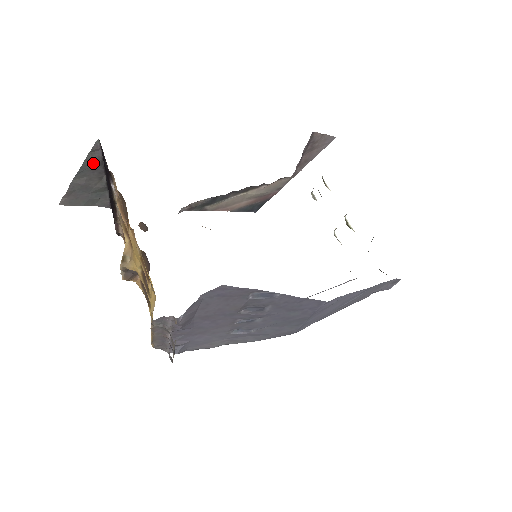
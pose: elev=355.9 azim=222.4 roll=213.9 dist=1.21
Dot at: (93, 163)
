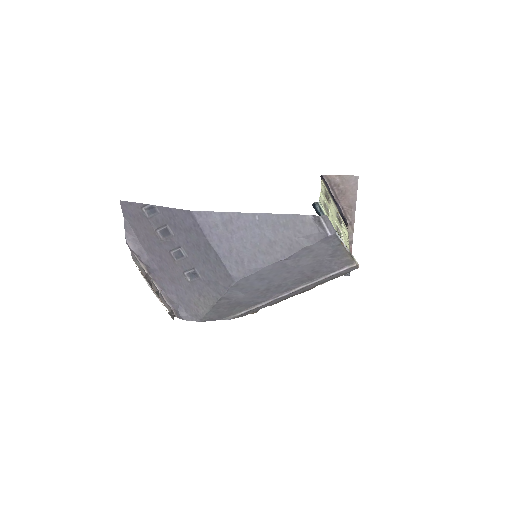
Dot at: occluded
